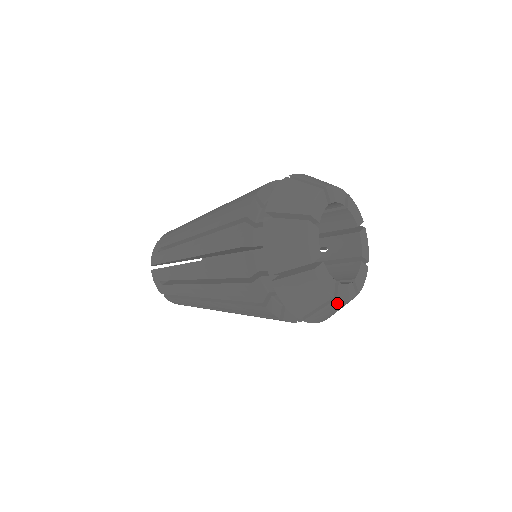
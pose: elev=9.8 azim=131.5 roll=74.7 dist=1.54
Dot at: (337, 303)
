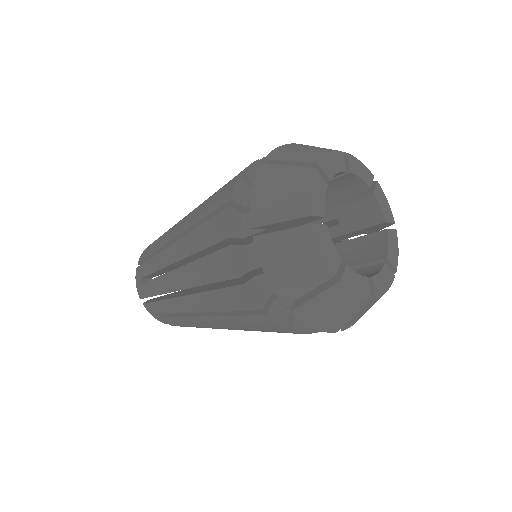
Dot at: (340, 292)
